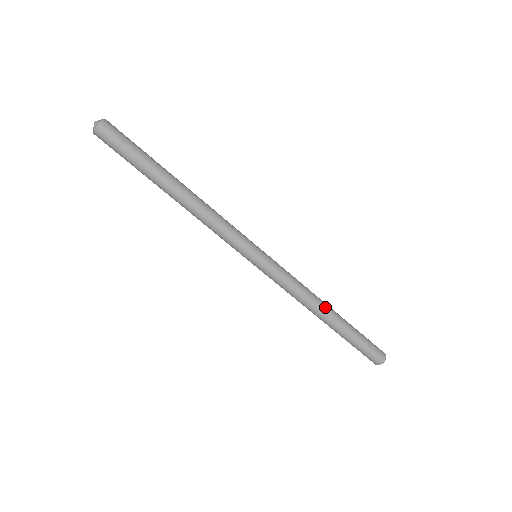
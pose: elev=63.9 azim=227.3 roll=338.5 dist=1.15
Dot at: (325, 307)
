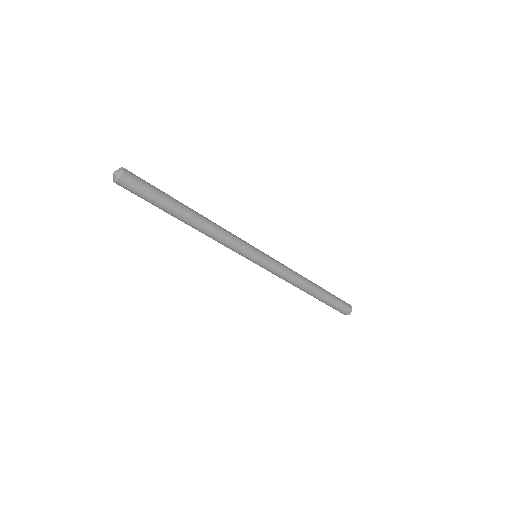
Dot at: (309, 281)
